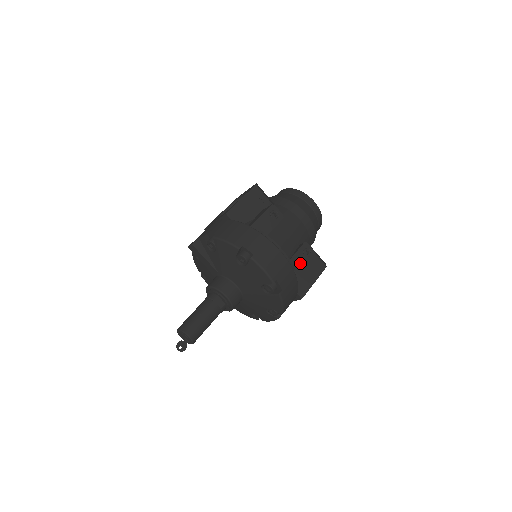
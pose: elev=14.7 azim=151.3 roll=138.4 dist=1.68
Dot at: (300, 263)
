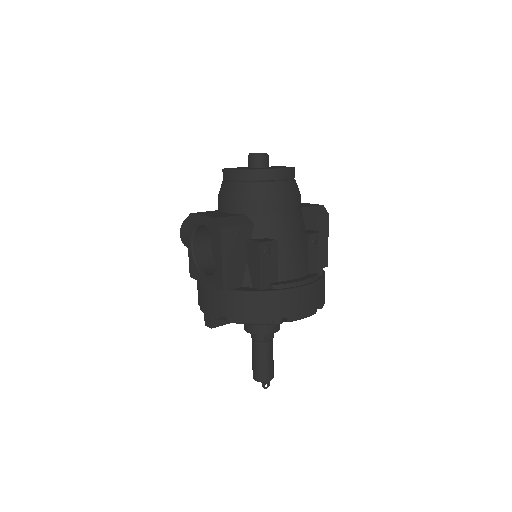
Dot at: (317, 259)
